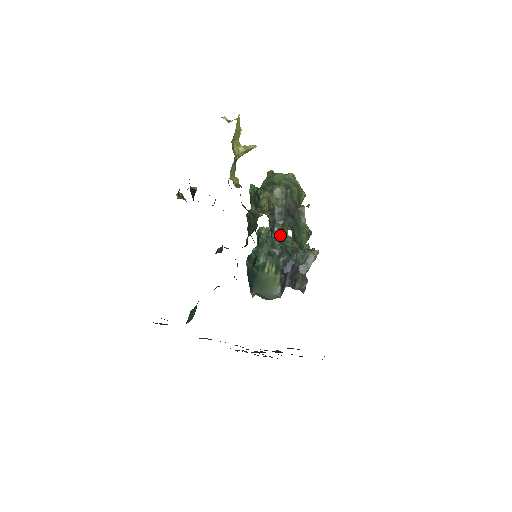
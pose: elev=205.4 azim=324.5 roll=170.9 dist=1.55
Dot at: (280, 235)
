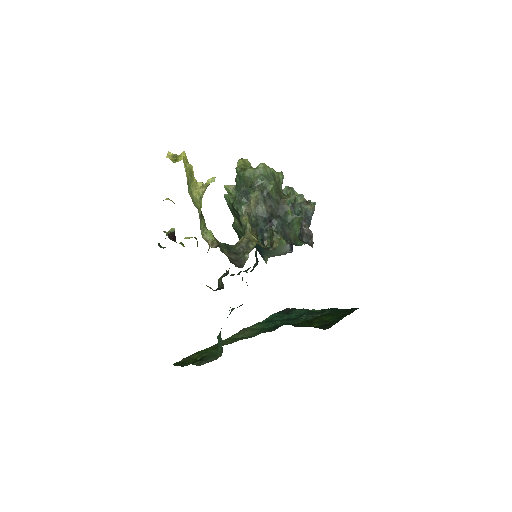
Dot at: (272, 243)
